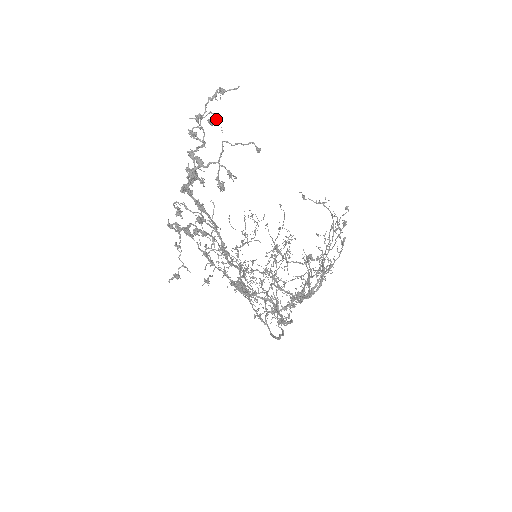
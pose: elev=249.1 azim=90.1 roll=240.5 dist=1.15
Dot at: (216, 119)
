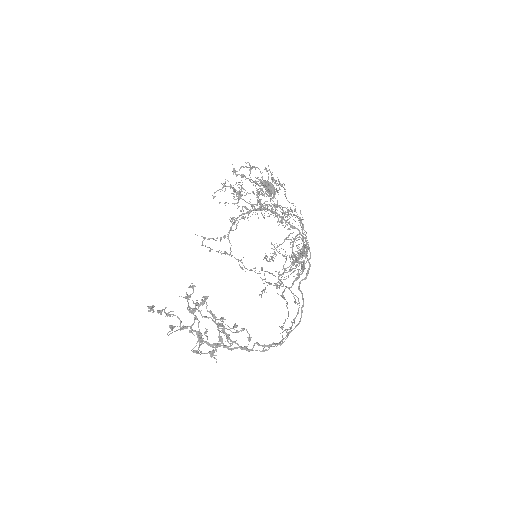
Dot at: (172, 330)
